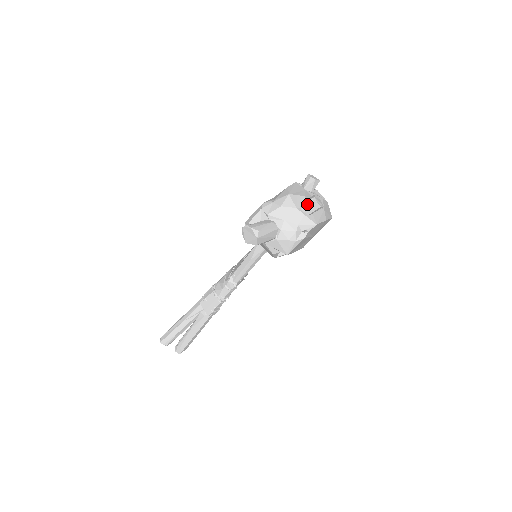
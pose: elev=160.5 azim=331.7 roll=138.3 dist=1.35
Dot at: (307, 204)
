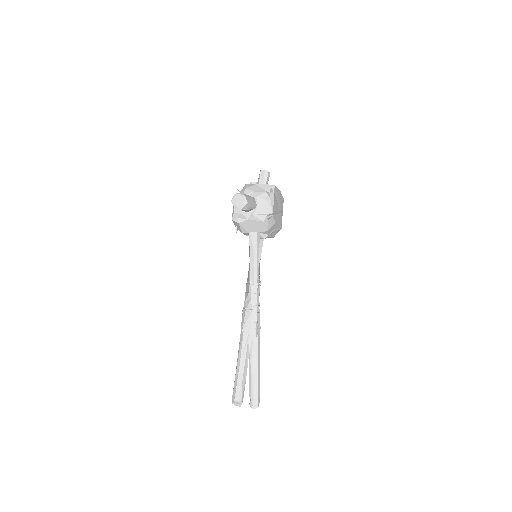
Dot at: (260, 178)
